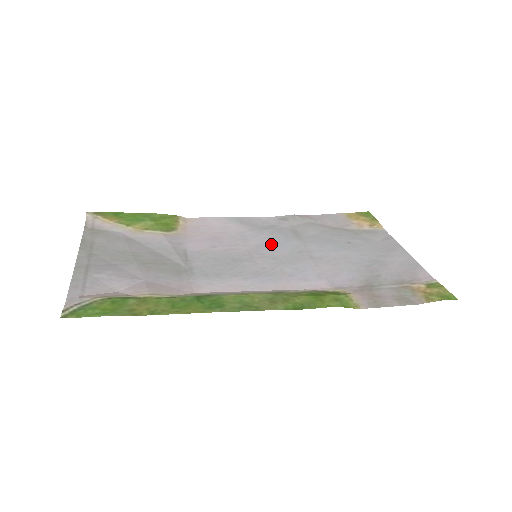
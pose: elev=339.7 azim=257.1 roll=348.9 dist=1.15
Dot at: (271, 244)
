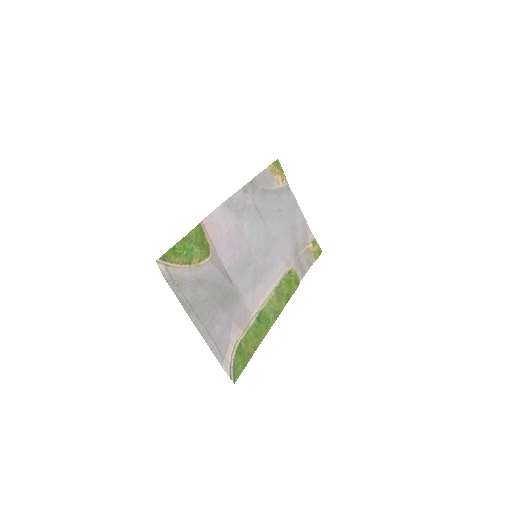
Dot at: (254, 233)
